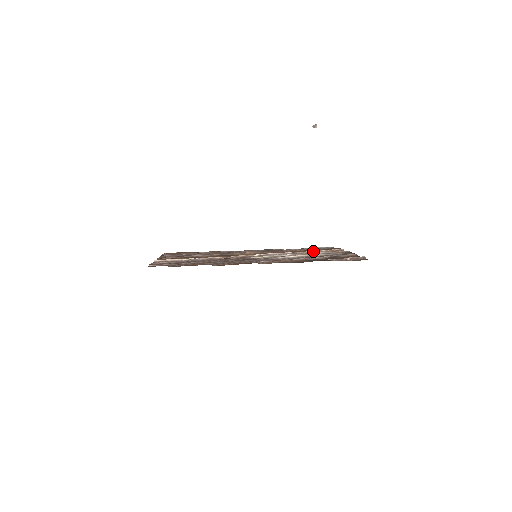
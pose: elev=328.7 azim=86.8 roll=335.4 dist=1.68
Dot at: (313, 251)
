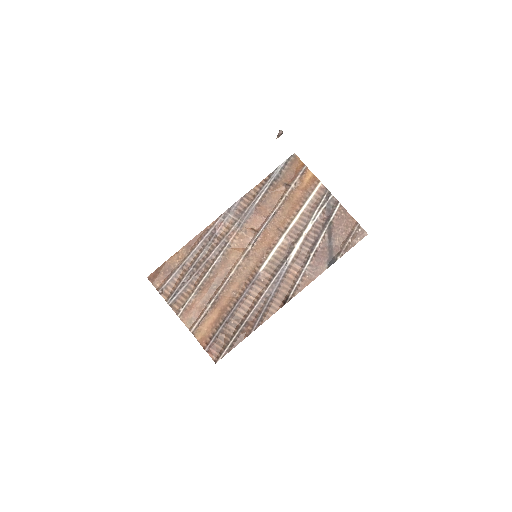
Dot at: (286, 196)
